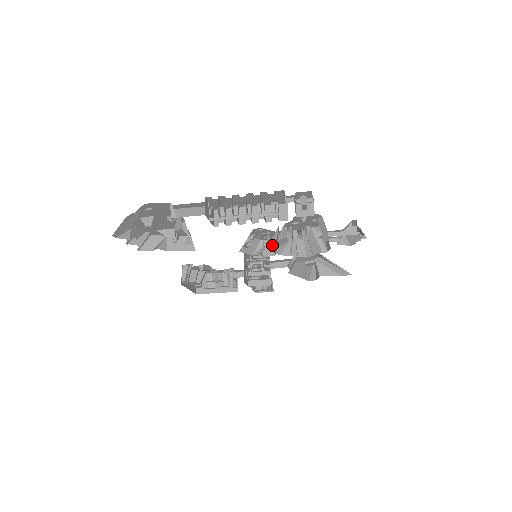
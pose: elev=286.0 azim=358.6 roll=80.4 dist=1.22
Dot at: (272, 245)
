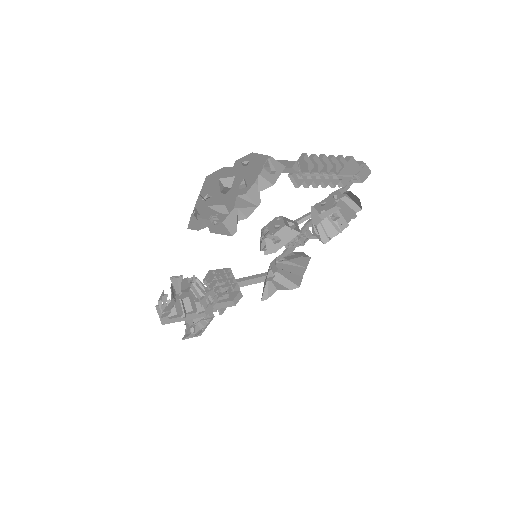
Dot at: (278, 240)
